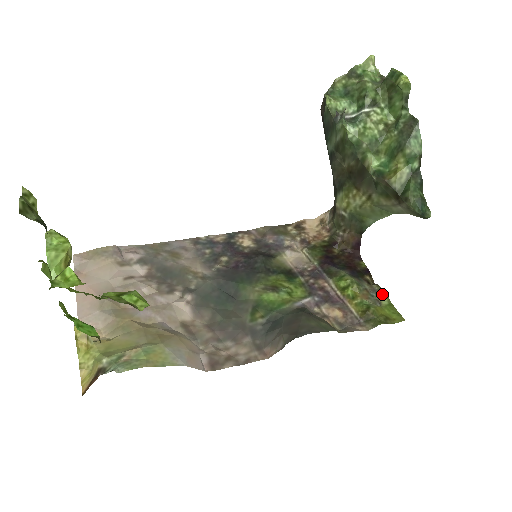
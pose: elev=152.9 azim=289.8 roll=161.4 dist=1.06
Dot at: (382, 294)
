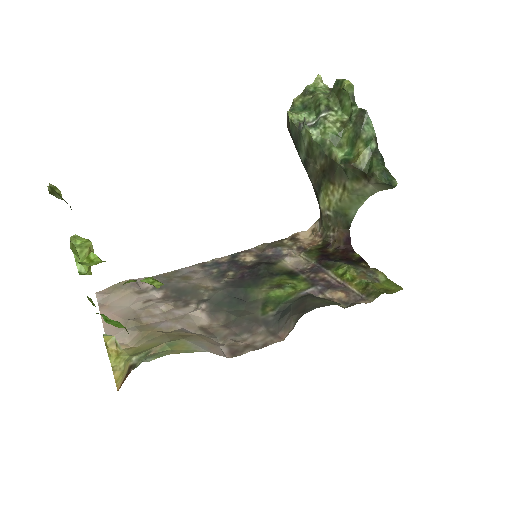
Dot at: (378, 273)
